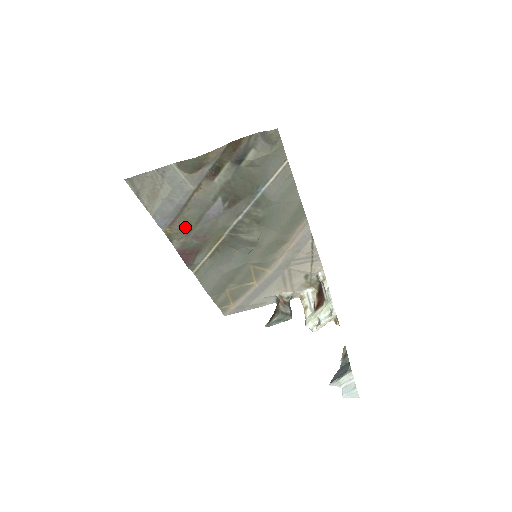
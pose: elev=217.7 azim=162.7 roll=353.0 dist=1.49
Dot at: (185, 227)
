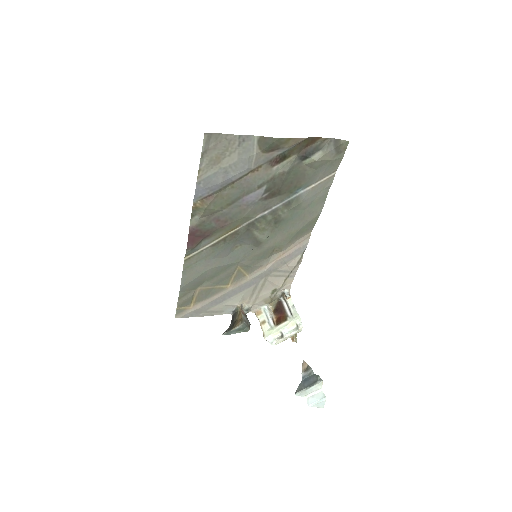
Dot at: (216, 205)
